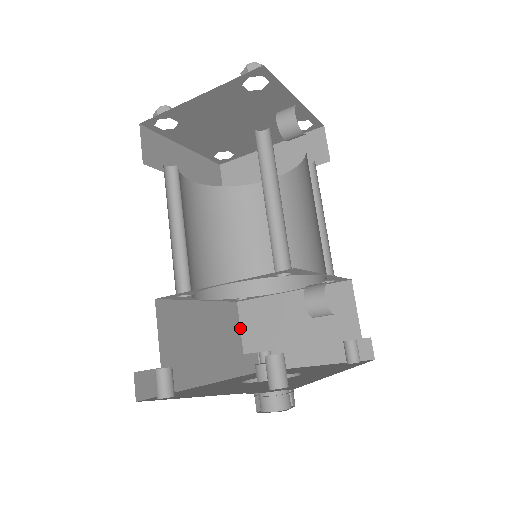
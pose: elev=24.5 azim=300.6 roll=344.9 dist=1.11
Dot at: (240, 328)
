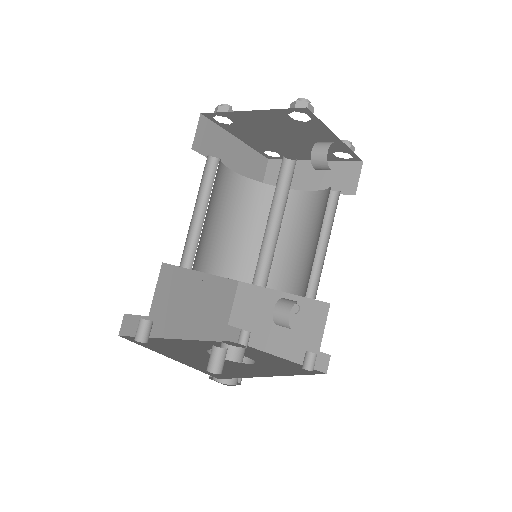
Dot at: (233, 303)
